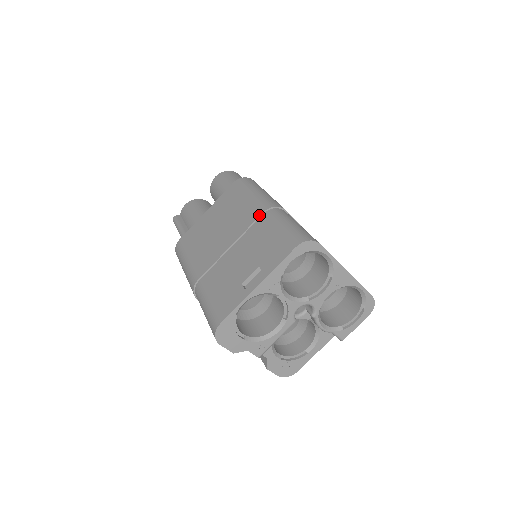
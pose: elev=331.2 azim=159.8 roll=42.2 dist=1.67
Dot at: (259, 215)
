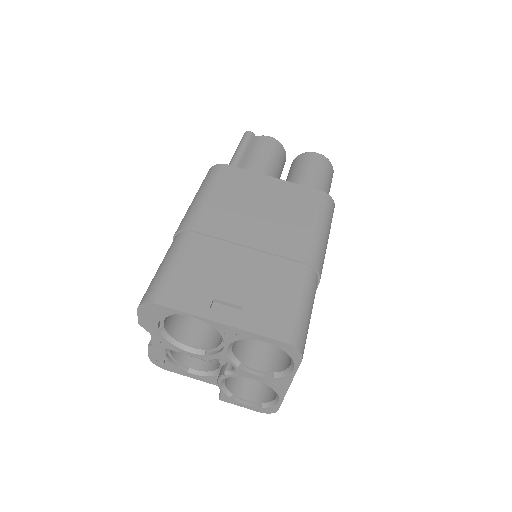
Dot at: (299, 260)
